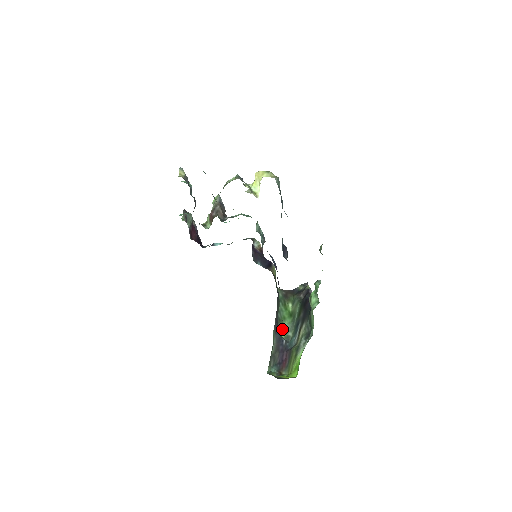
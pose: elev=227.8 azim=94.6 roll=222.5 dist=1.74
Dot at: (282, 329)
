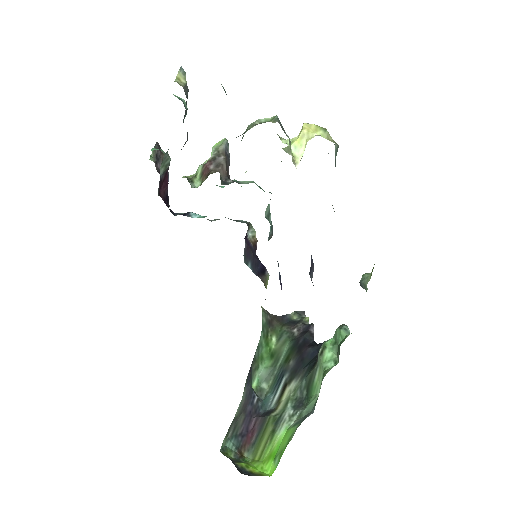
Dot at: (255, 375)
